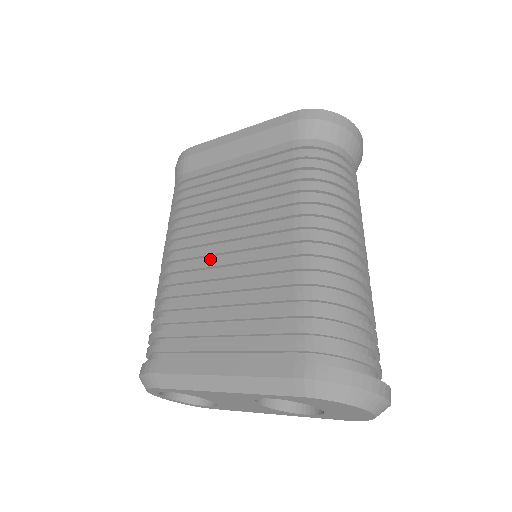
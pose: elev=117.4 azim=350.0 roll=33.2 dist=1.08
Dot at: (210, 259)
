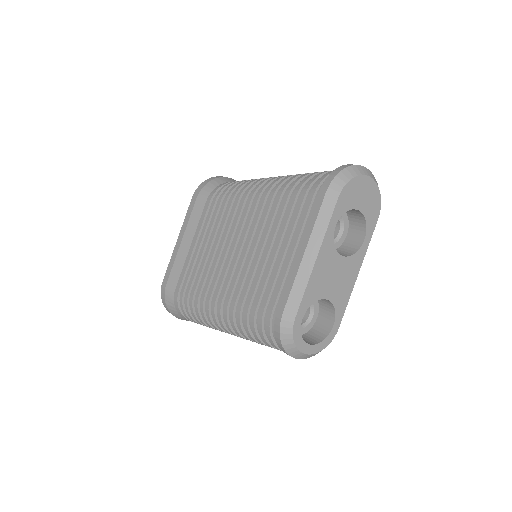
Dot at: (237, 267)
